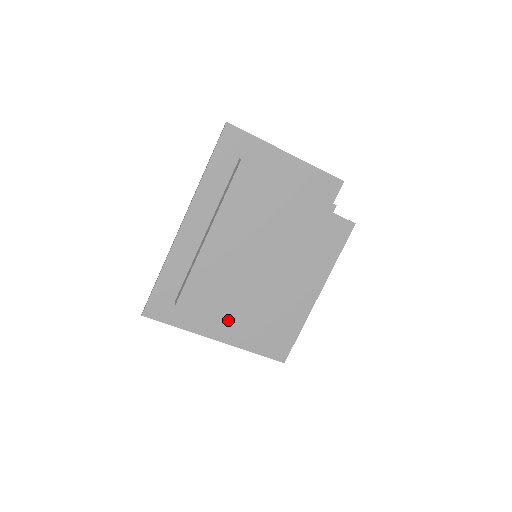
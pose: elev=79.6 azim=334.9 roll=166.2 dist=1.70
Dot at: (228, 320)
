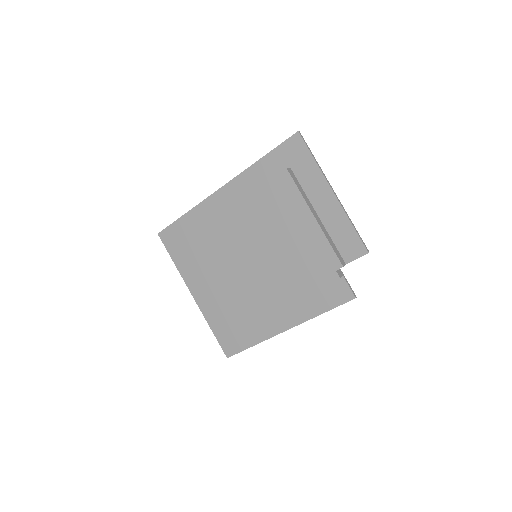
Dot at: (204, 286)
